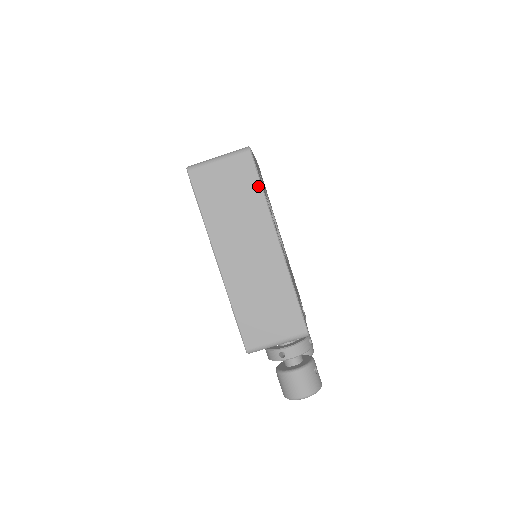
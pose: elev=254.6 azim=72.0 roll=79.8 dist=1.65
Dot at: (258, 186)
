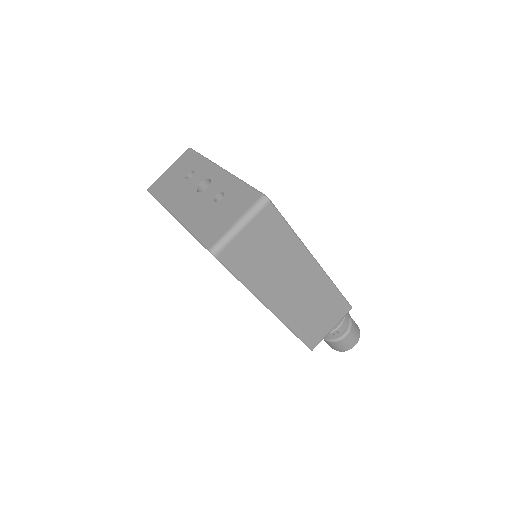
Dot at: (287, 228)
